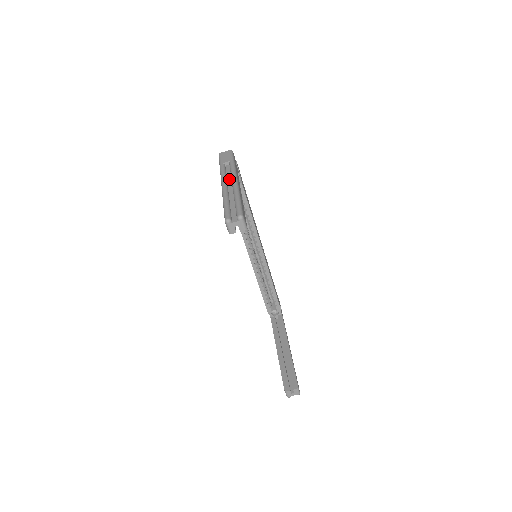
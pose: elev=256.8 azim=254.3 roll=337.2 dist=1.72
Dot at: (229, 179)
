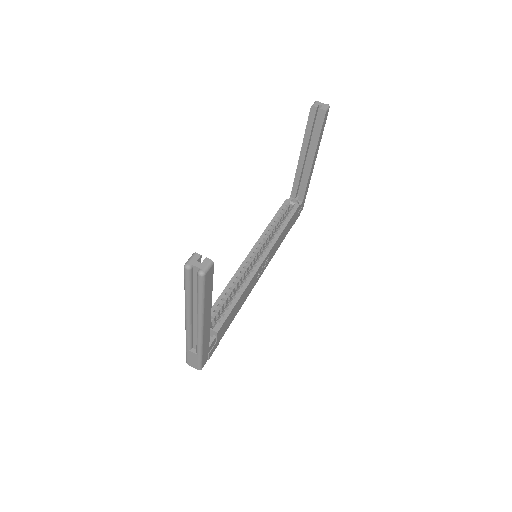
Dot at: occluded
